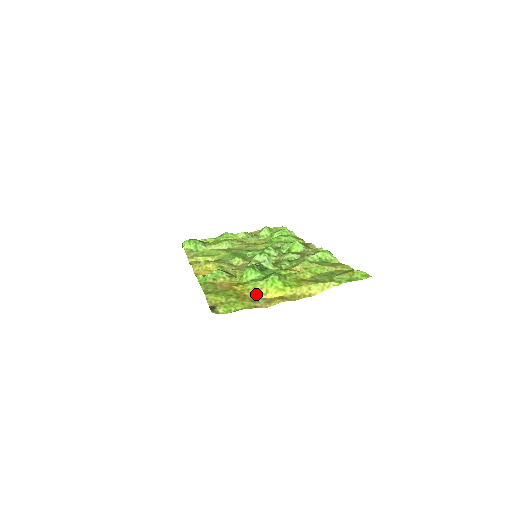
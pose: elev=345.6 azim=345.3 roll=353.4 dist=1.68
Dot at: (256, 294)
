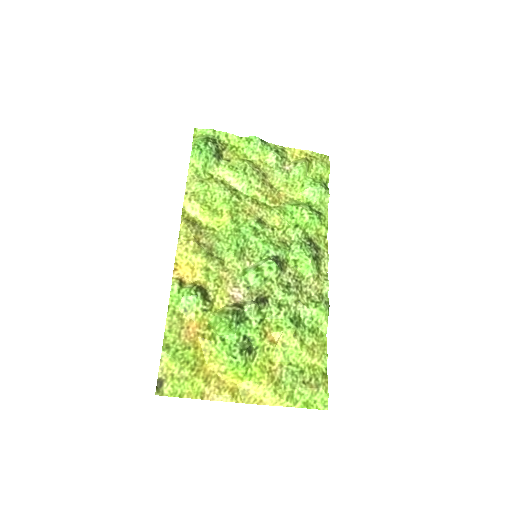
Dot at: (214, 367)
